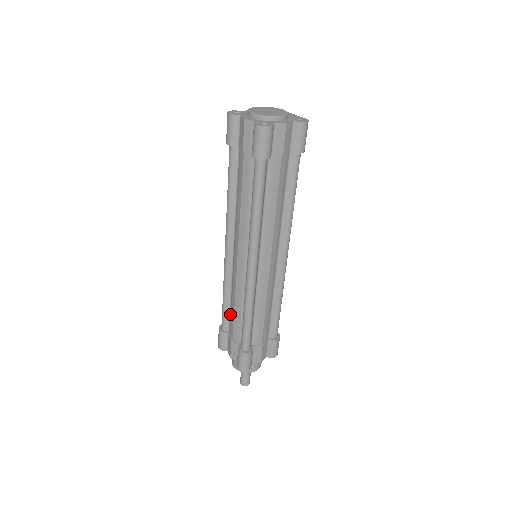
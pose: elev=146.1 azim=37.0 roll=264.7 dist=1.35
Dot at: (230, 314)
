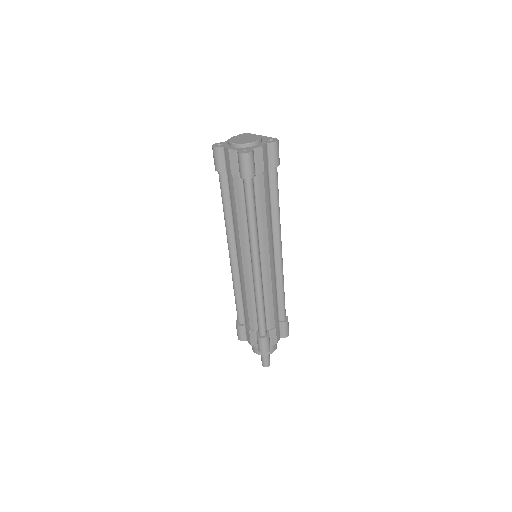
Dot at: (243, 309)
